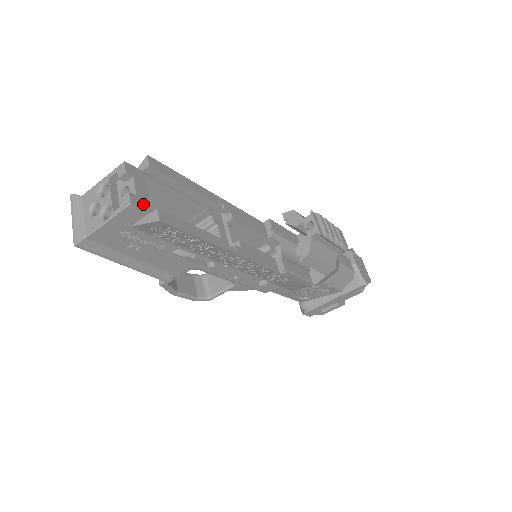
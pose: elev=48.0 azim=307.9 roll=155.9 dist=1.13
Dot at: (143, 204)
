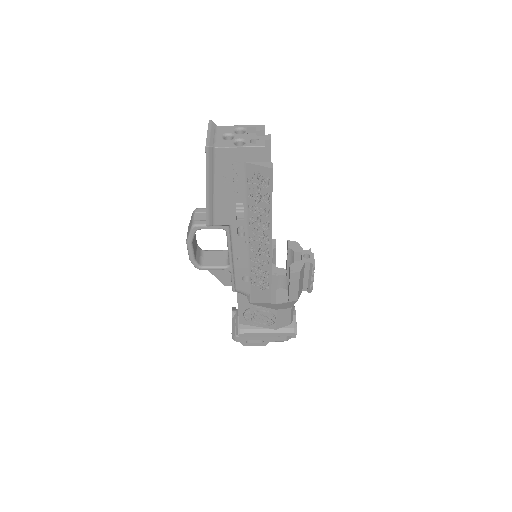
Dot at: occluded
